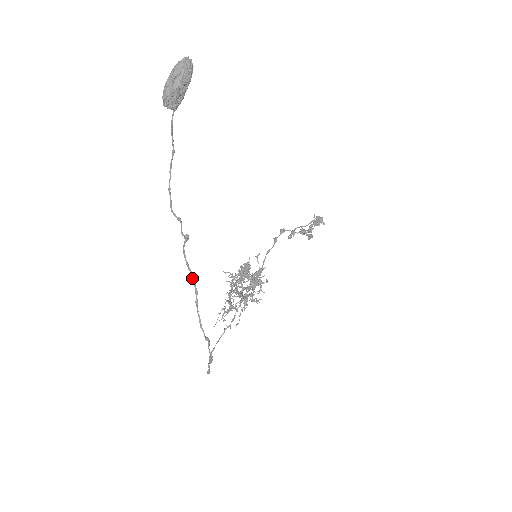
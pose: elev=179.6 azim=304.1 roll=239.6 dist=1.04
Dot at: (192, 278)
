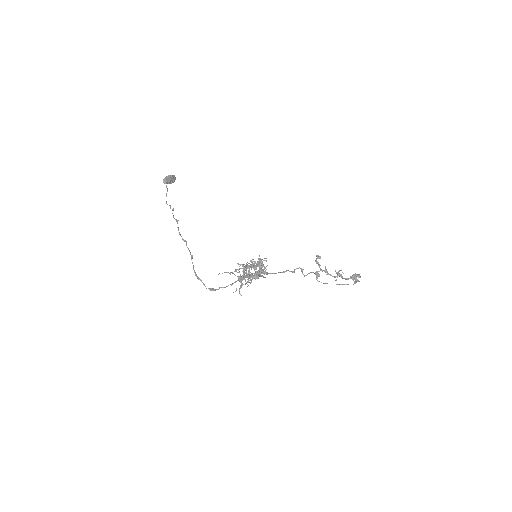
Dot at: (176, 221)
